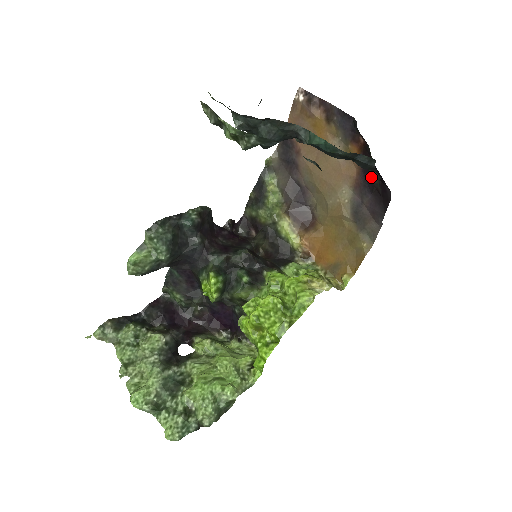
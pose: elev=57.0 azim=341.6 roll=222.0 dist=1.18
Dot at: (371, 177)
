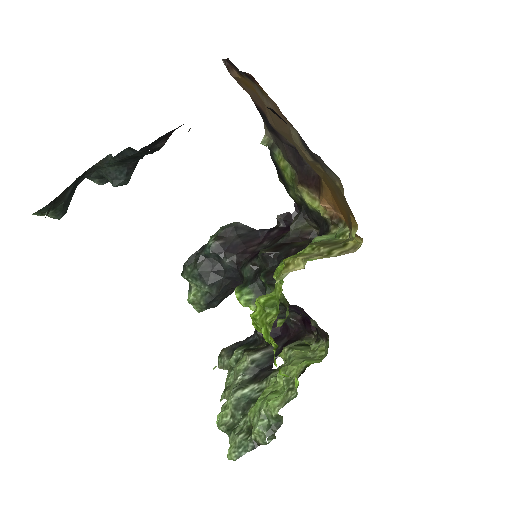
Dot at: occluded
